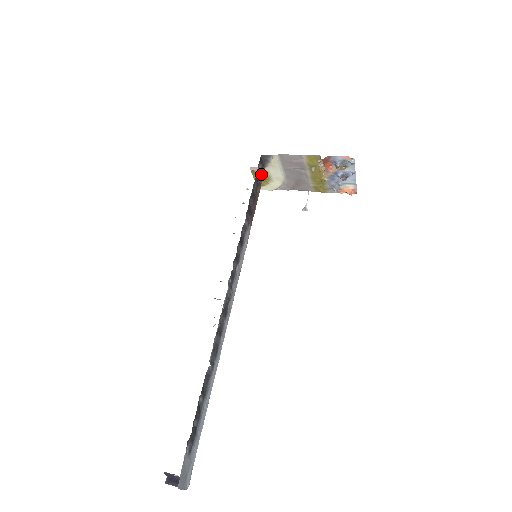
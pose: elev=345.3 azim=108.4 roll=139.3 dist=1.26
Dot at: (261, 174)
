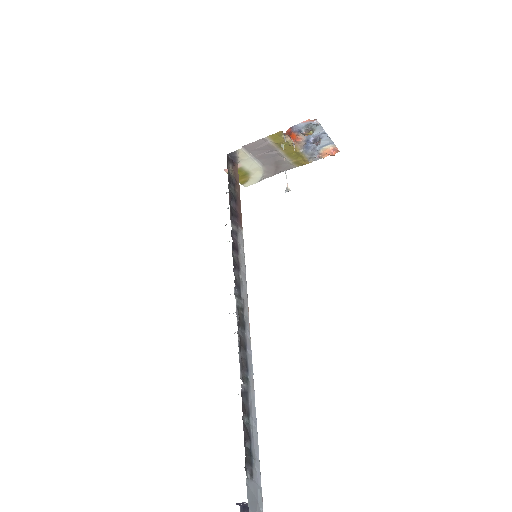
Dot at: (235, 173)
